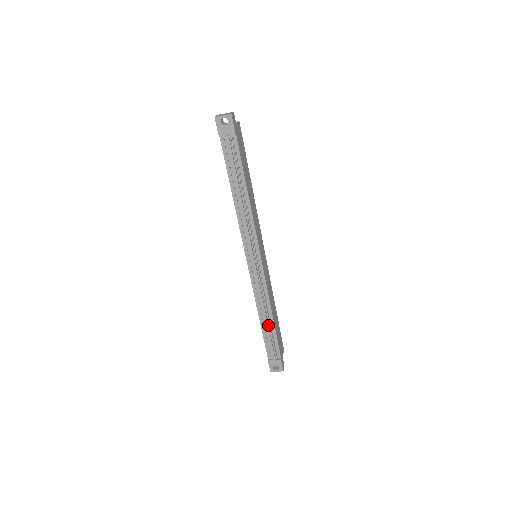
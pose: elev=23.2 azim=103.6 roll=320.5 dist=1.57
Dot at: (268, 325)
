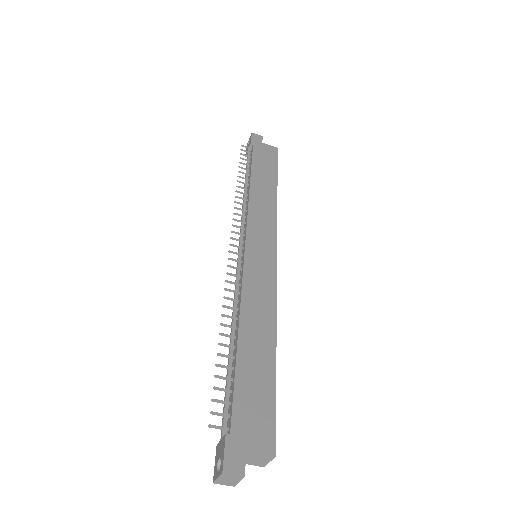
Dot at: (233, 354)
